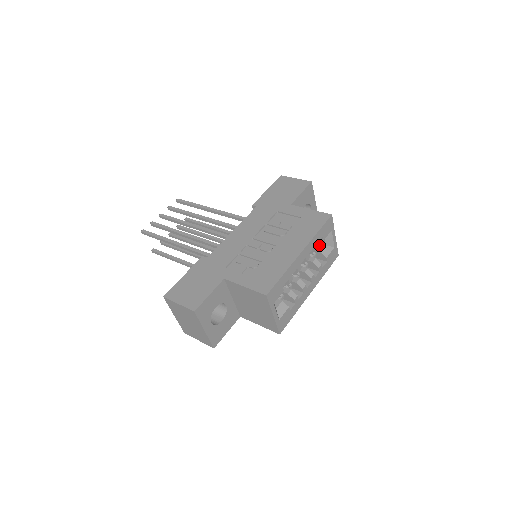
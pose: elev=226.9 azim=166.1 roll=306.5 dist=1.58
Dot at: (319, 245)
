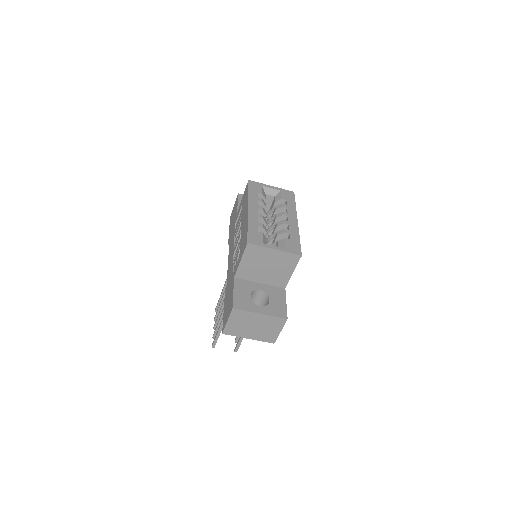
Dot at: (273, 202)
